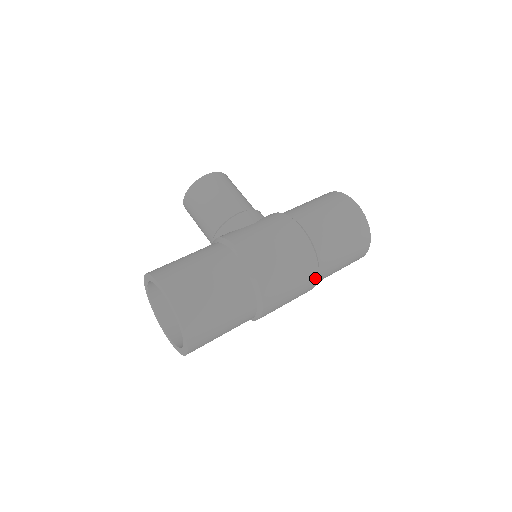
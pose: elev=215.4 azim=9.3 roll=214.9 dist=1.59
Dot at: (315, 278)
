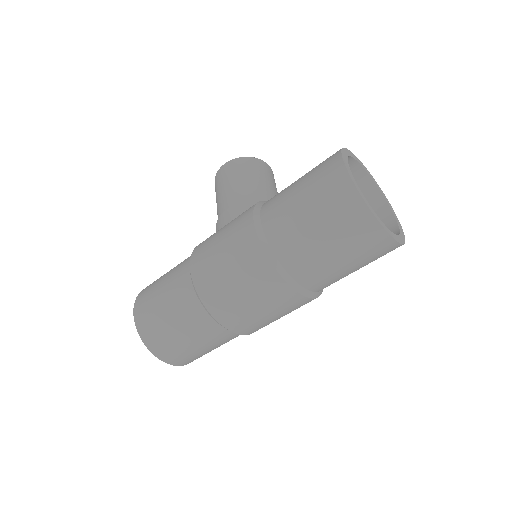
Dot at: (285, 287)
